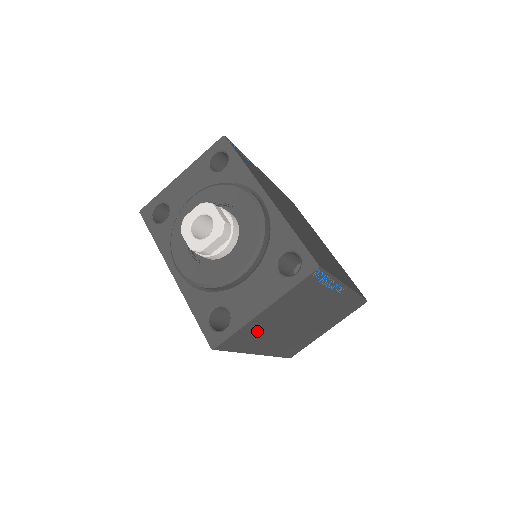
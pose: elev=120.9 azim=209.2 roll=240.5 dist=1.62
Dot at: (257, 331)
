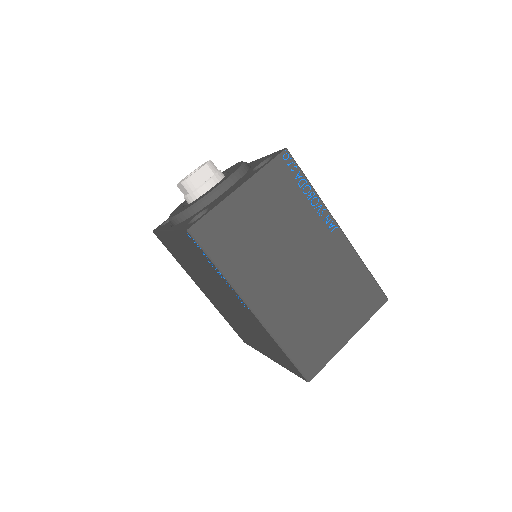
Dot at: (239, 234)
